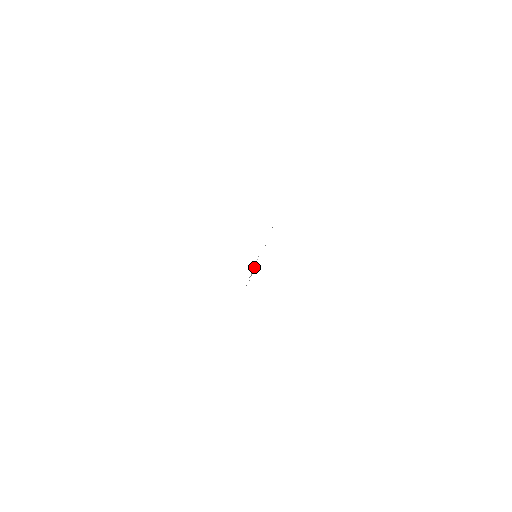
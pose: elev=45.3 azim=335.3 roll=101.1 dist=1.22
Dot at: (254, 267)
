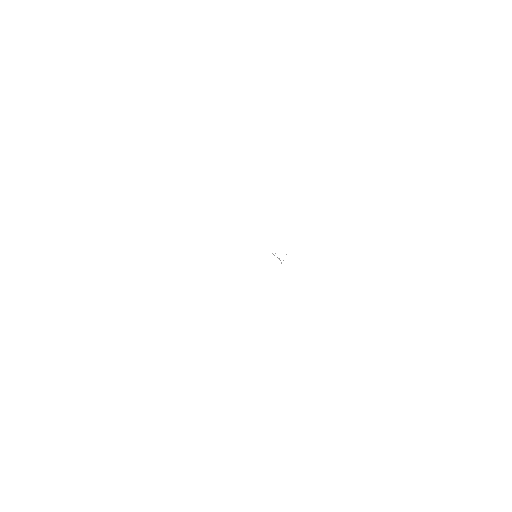
Dot at: occluded
